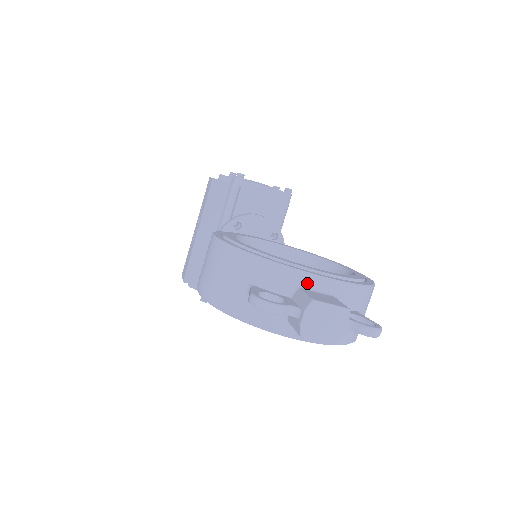
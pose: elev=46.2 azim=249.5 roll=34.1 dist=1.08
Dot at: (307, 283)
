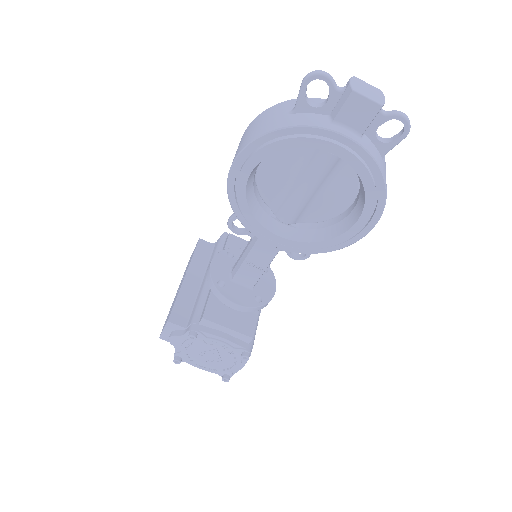
Dot at: occluded
